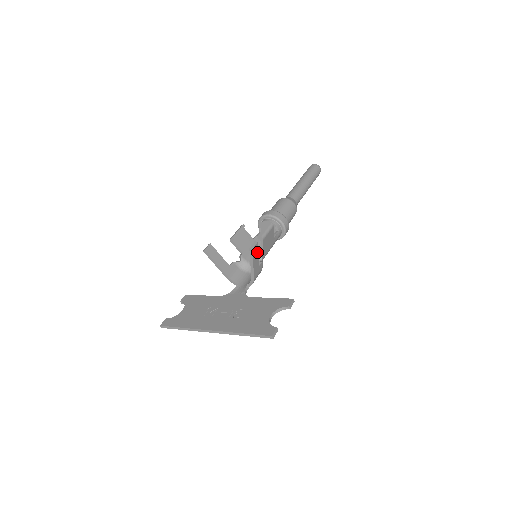
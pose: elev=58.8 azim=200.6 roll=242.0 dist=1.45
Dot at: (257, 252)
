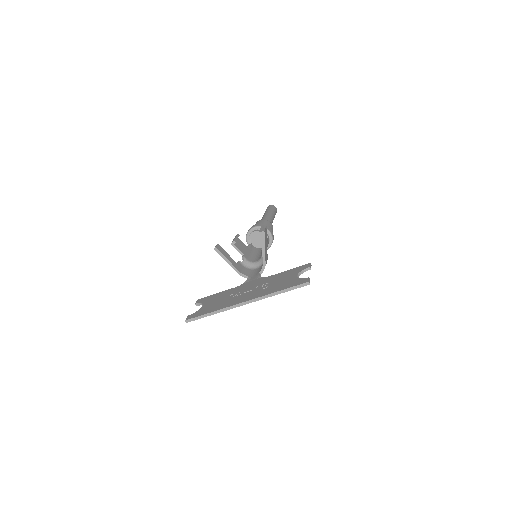
Dot at: (265, 238)
